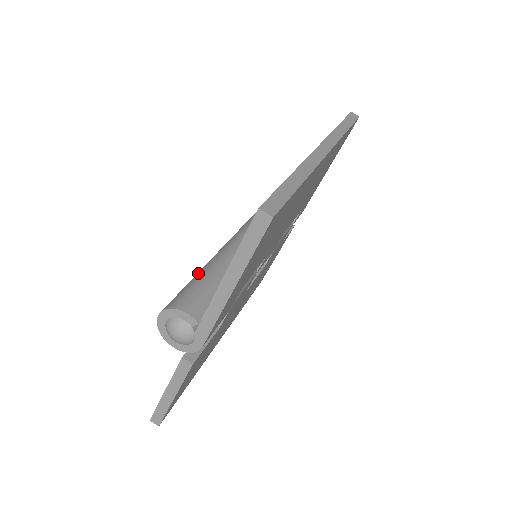
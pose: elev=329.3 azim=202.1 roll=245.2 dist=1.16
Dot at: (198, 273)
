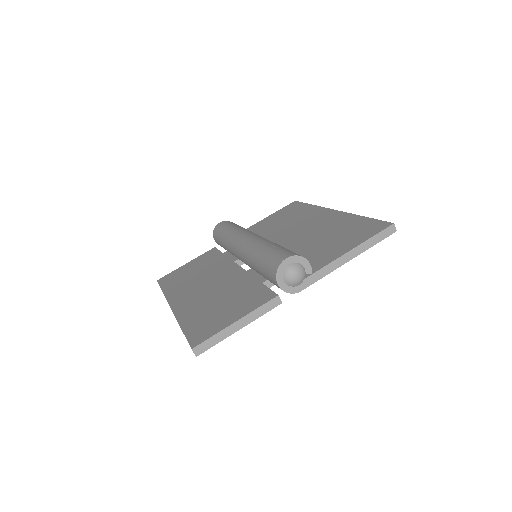
Dot at: (275, 245)
